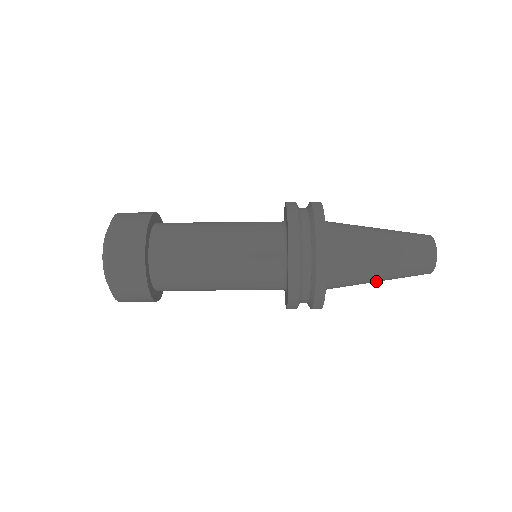
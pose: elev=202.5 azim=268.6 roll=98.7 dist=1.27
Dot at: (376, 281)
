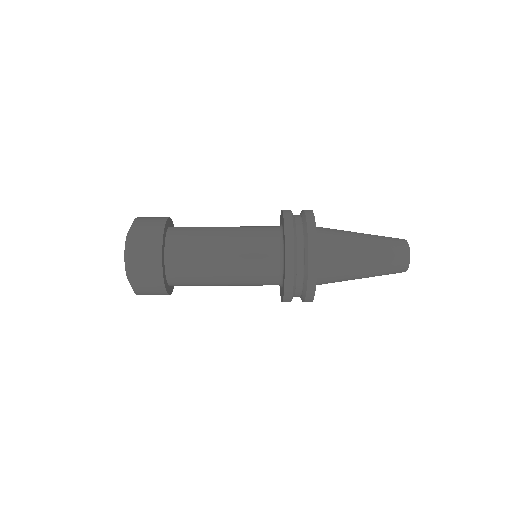
Dot at: (360, 277)
